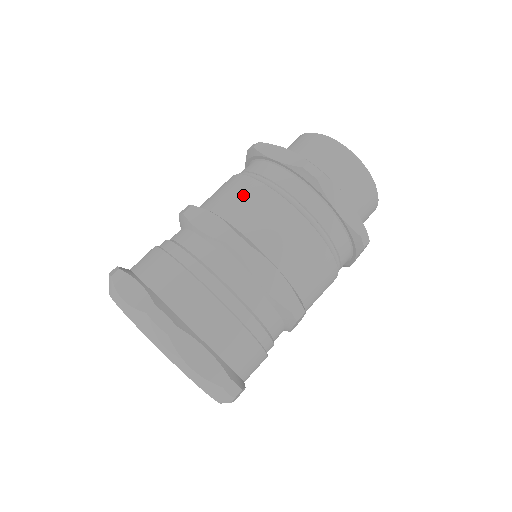
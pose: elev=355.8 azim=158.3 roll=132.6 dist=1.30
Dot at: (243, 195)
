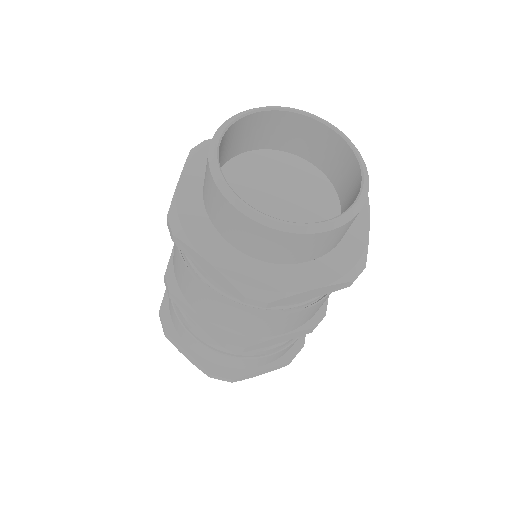
Dot at: (206, 304)
